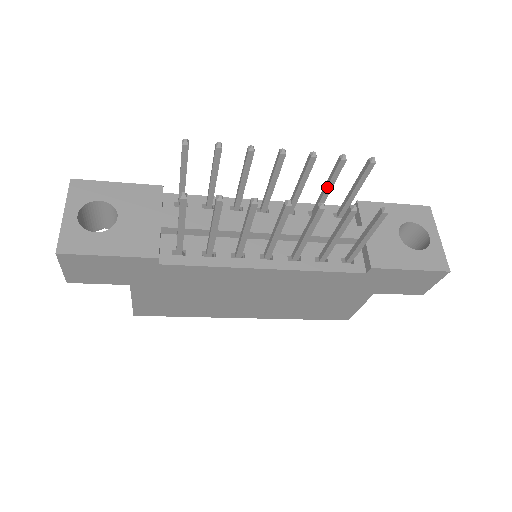
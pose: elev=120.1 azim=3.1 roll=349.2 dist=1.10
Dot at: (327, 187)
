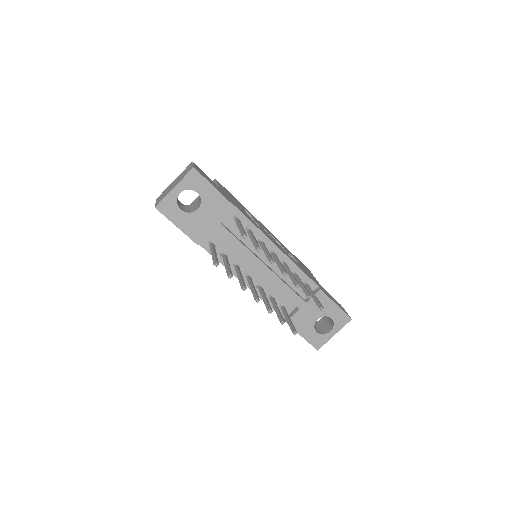
Dot at: (301, 287)
